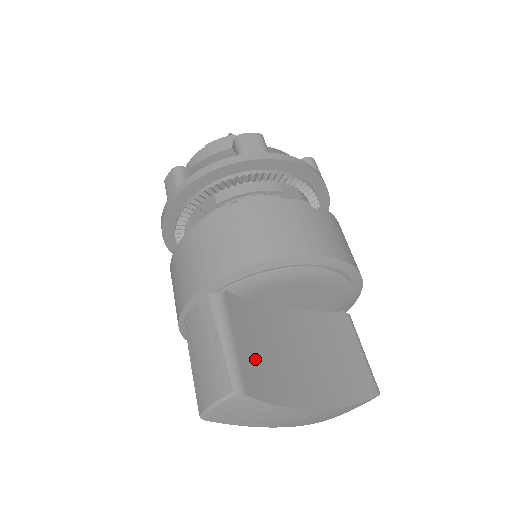
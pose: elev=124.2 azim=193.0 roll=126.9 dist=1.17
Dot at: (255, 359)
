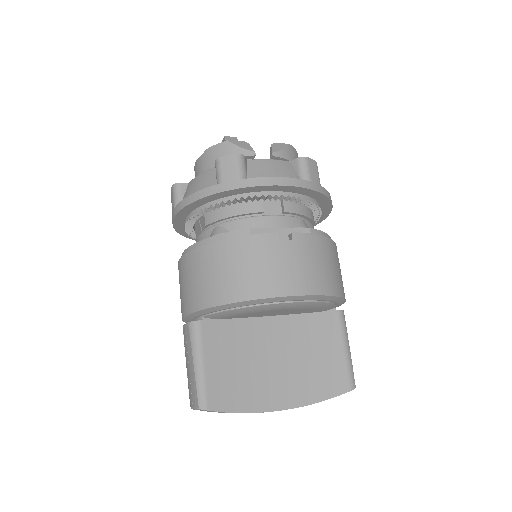
Dot at: (224, 376)
